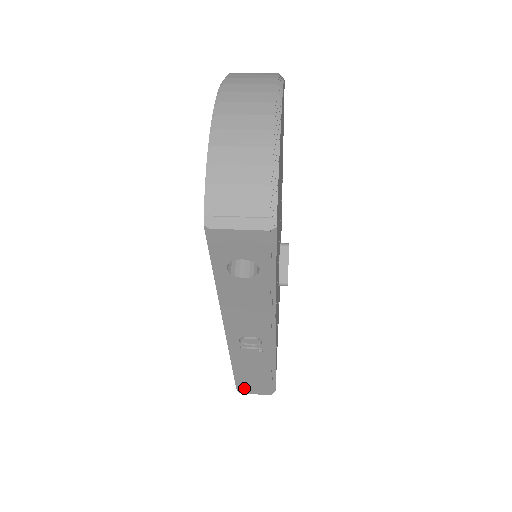
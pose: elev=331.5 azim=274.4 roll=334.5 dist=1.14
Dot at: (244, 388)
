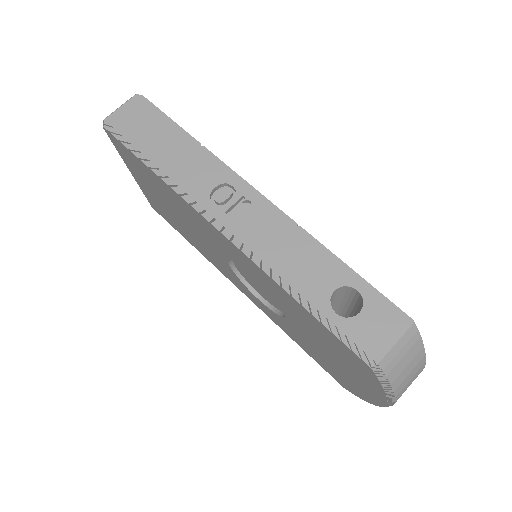
Dot at: occluded
